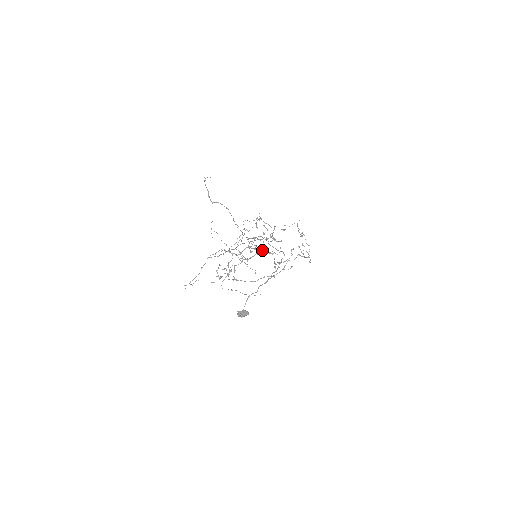
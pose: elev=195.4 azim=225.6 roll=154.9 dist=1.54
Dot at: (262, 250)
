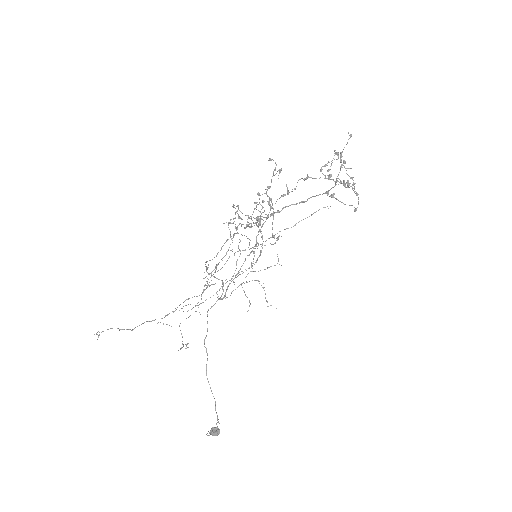
Dot at: (243, 290)
